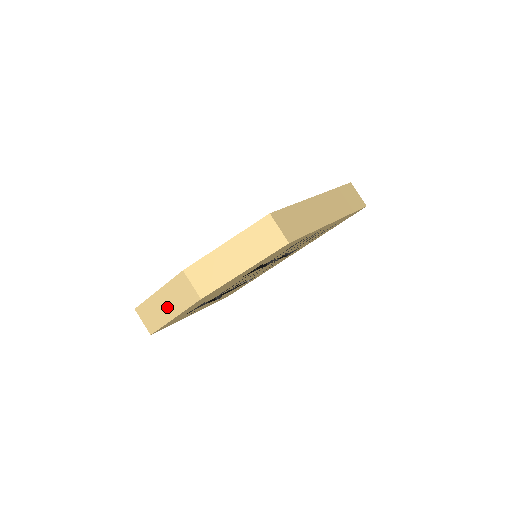
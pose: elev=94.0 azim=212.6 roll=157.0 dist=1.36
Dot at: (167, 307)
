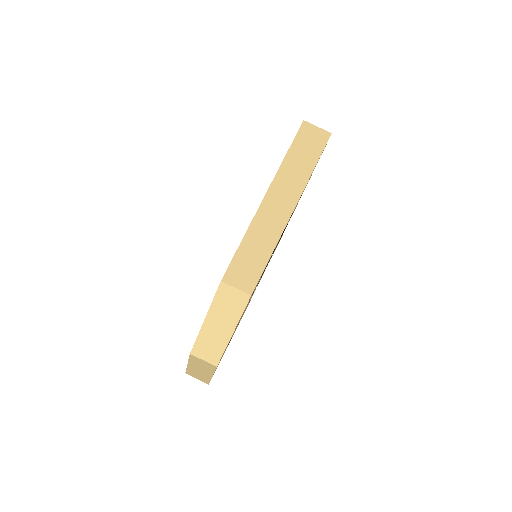
Dot at: (202, 372)
